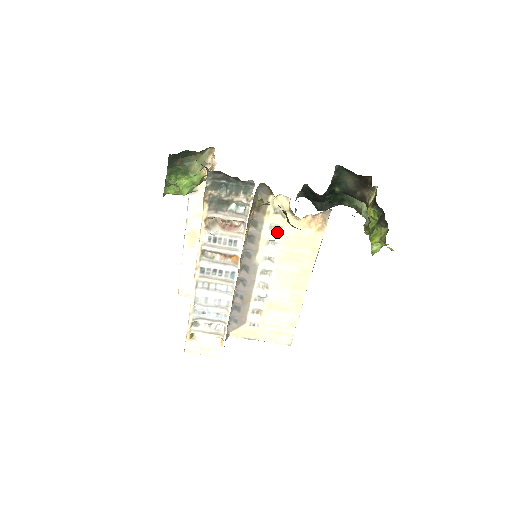
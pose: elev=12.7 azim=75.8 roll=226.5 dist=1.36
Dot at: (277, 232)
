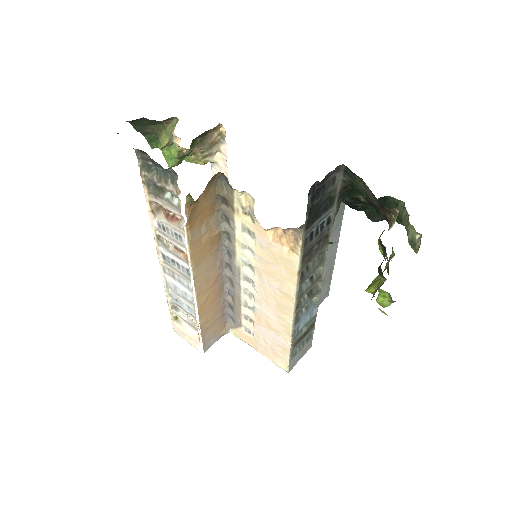
Dot at: (251, 237)
